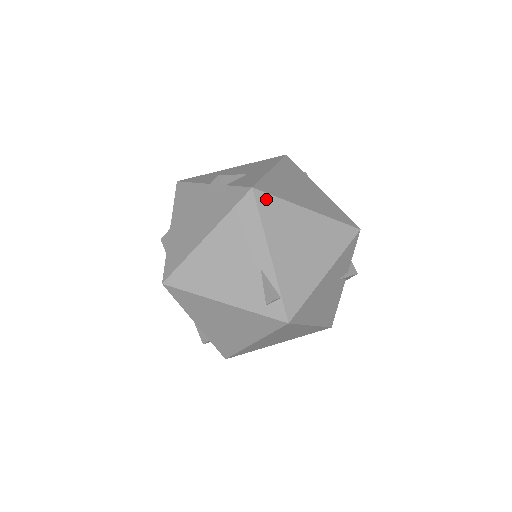
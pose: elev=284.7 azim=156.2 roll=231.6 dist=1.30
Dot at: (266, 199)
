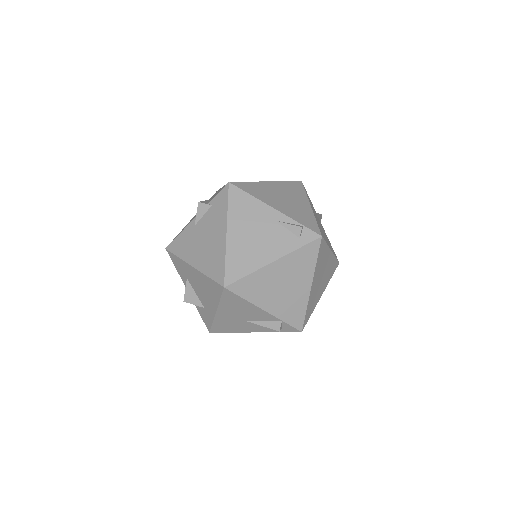
Dot at: (242, 185)
